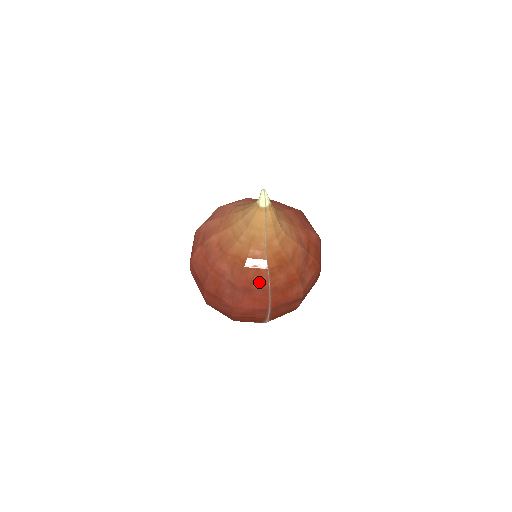
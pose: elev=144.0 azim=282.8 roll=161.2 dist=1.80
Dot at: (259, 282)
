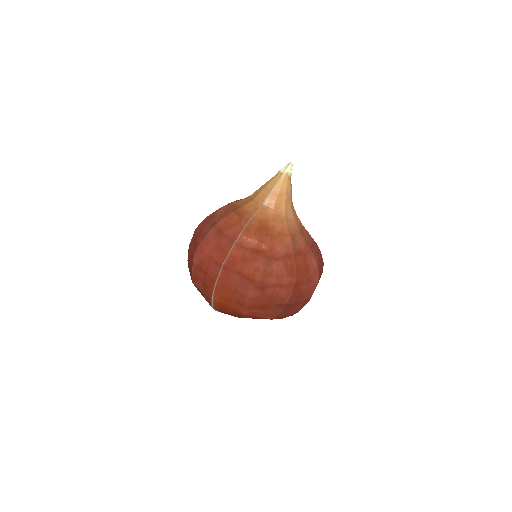
Dot at: (233, 230)
